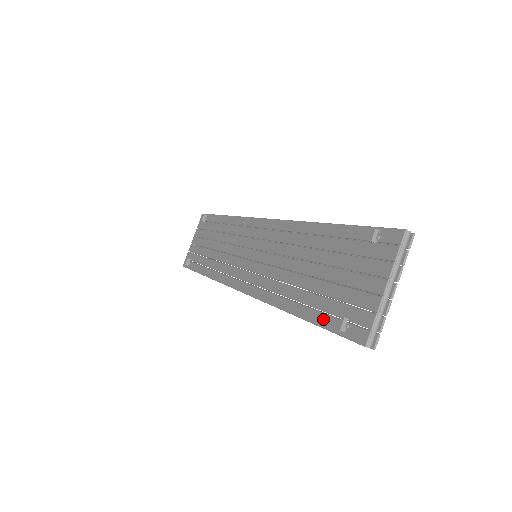
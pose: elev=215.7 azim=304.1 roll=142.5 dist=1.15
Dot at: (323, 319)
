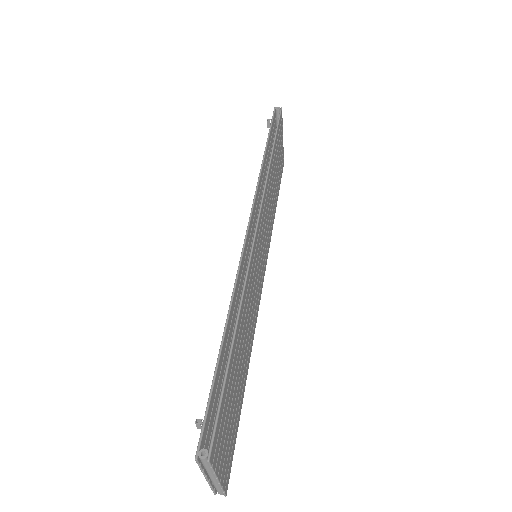
Dot at: occluded
